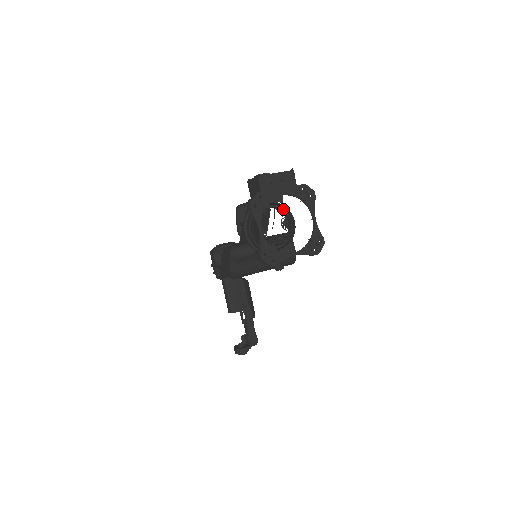
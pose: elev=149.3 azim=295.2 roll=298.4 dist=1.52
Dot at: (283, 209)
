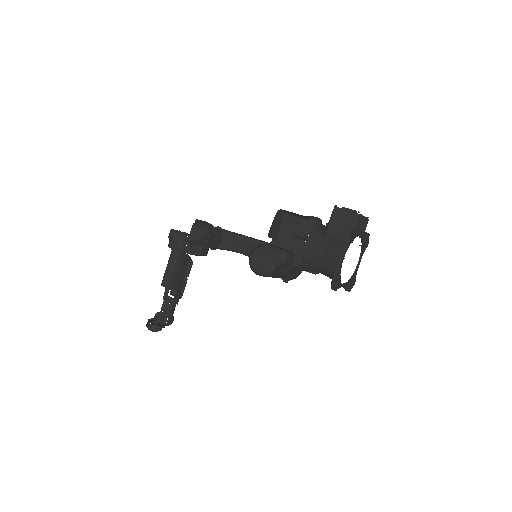
Dot at: occluded
